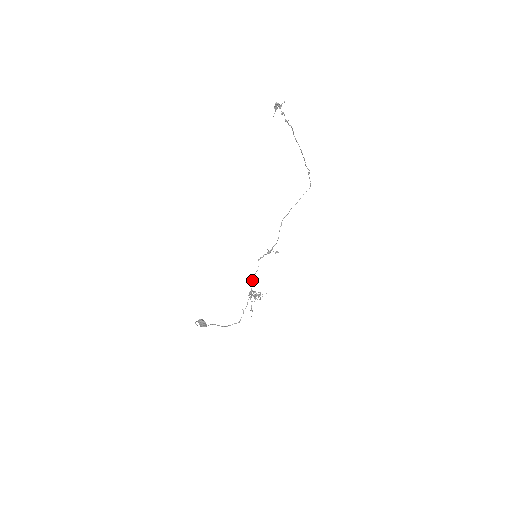
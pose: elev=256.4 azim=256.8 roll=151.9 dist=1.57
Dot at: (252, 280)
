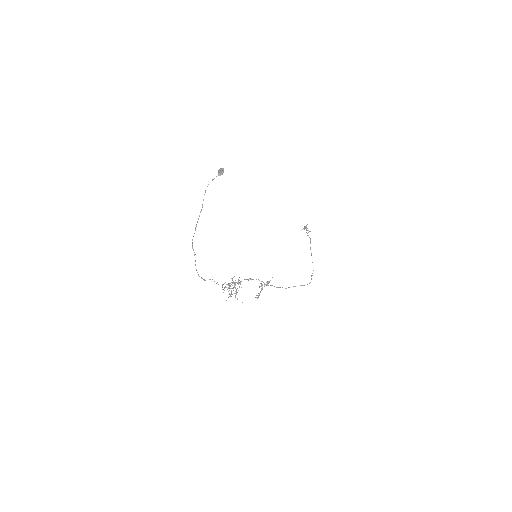
Dot at: (237, 283)
